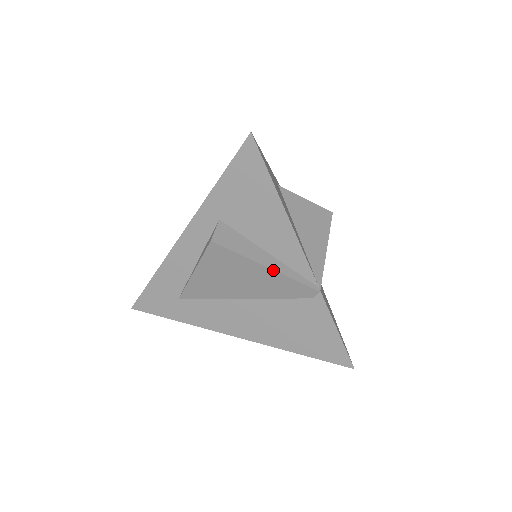
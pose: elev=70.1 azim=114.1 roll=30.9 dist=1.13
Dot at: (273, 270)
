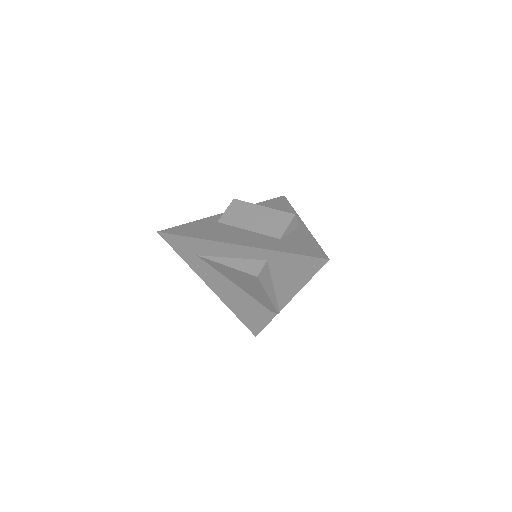
Dot at: (270, 299)
